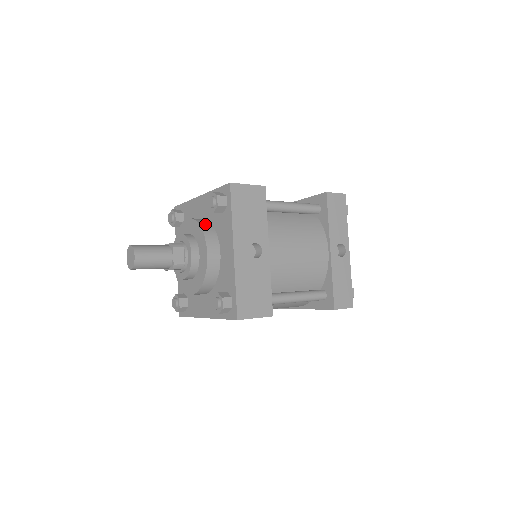
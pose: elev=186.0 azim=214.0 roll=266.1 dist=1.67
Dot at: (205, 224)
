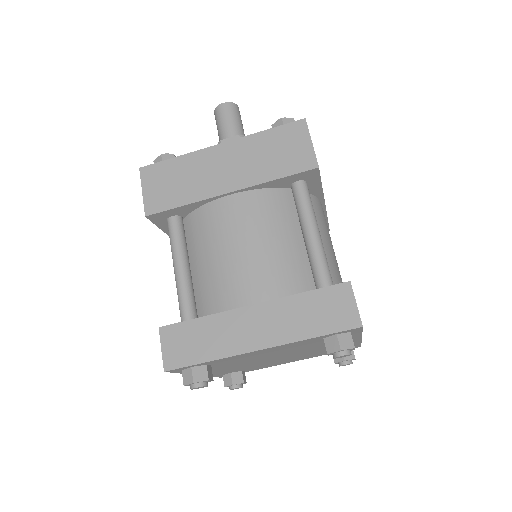
Dot at: occluded
